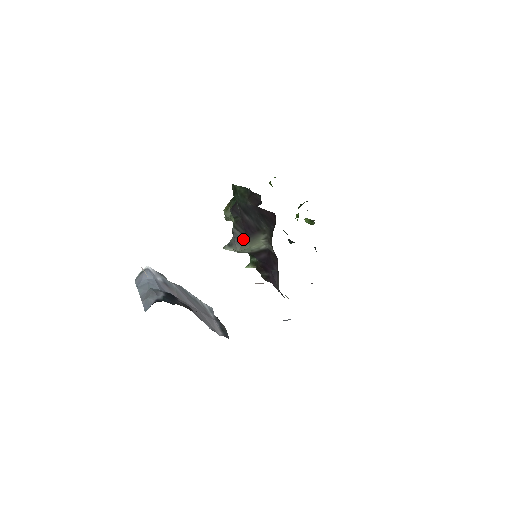
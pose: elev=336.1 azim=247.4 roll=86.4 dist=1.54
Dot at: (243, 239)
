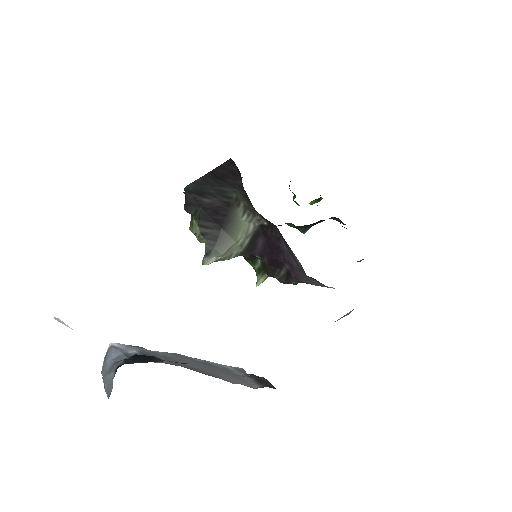
Dot at: (219, 234)
